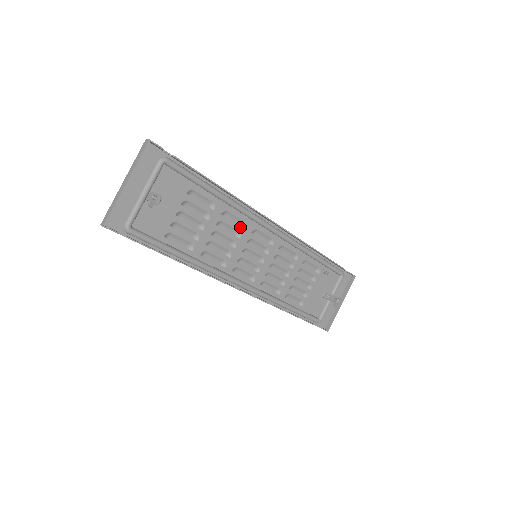
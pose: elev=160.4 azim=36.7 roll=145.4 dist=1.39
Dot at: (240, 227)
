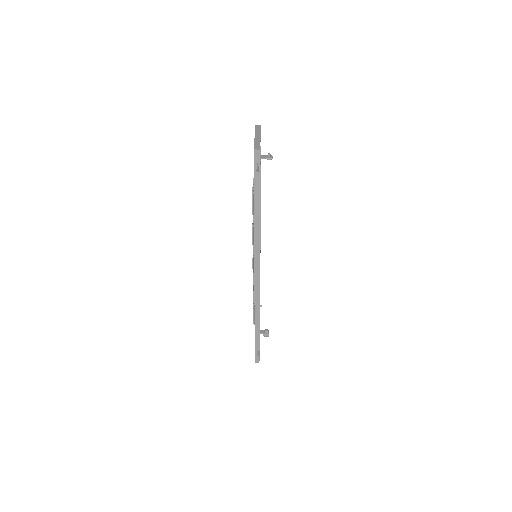
Dot at: occluded
